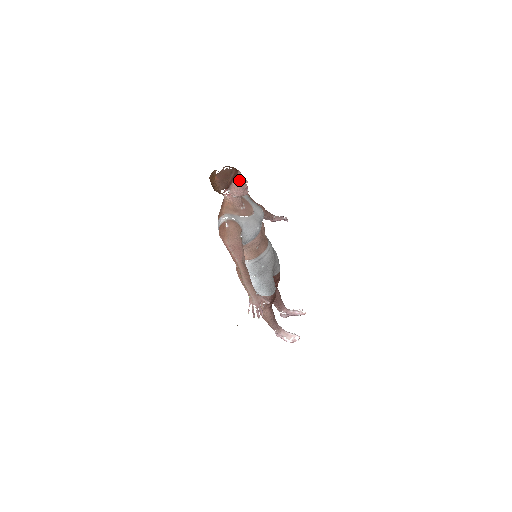
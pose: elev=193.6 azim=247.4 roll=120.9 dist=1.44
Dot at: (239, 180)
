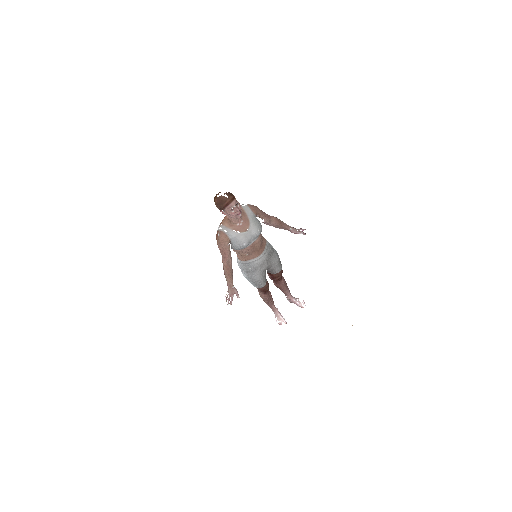
Dot at: (231, 208)
